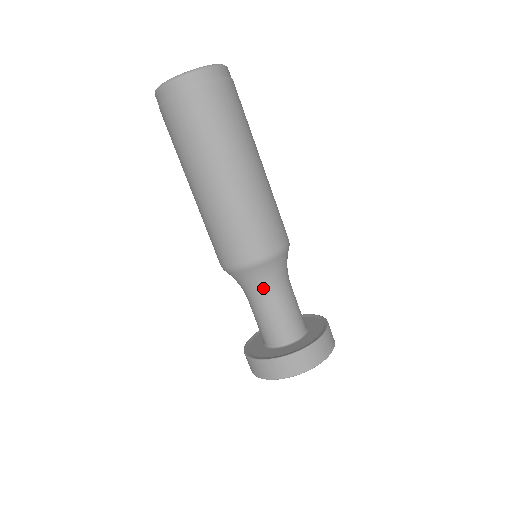
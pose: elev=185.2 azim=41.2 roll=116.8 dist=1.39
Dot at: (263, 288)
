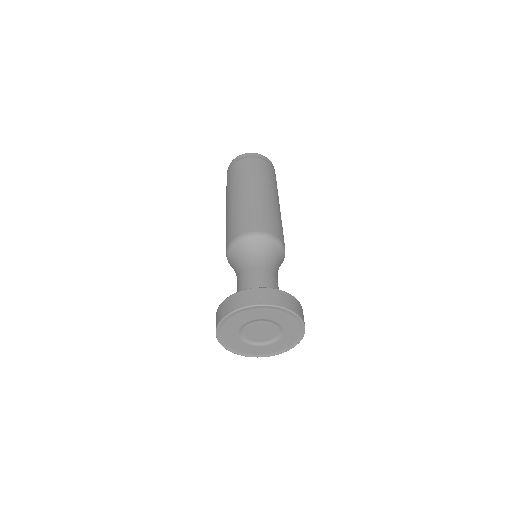
Dot at: (273, 262)
